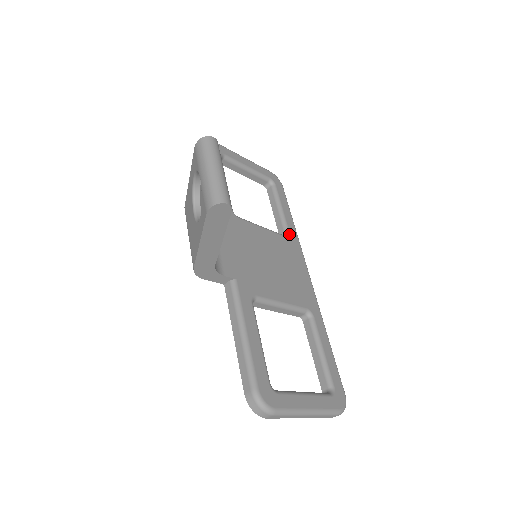
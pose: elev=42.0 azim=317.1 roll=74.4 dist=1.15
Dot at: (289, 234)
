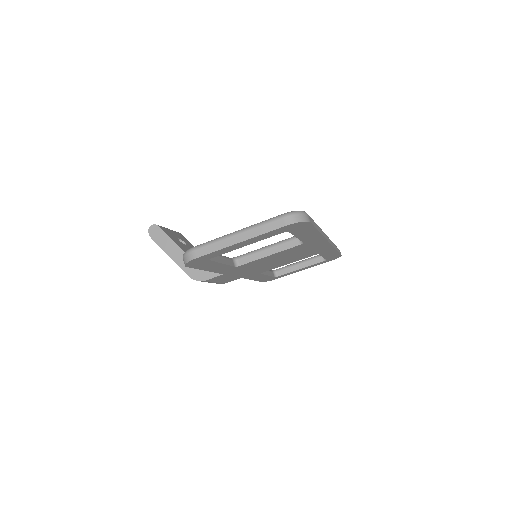
Dot at: occluded
